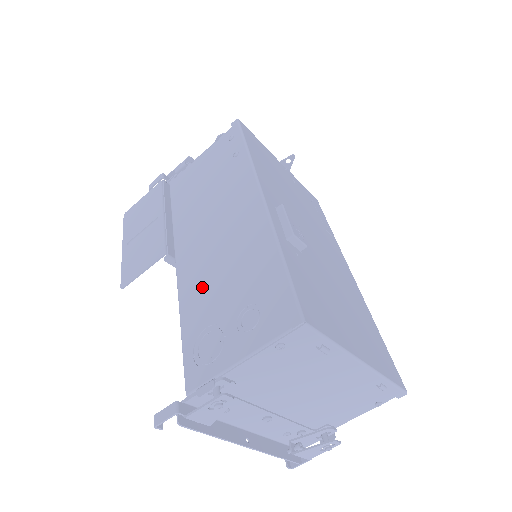
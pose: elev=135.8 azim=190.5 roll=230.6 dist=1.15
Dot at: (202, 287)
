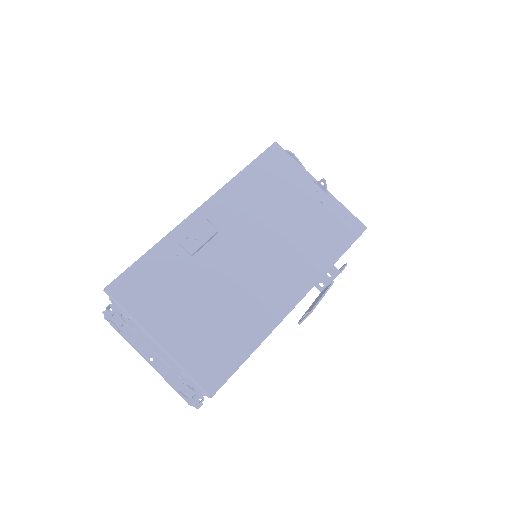
Dot at: occluded
